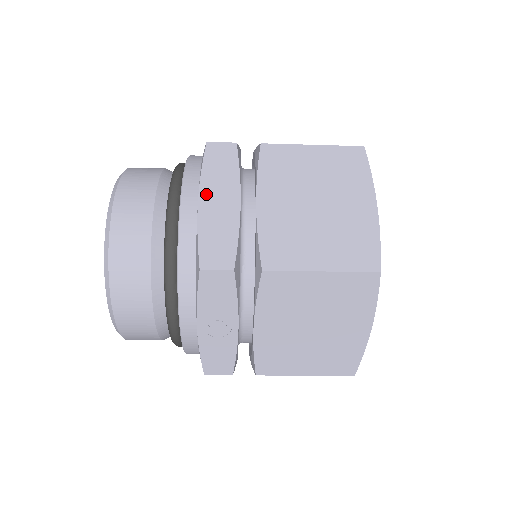
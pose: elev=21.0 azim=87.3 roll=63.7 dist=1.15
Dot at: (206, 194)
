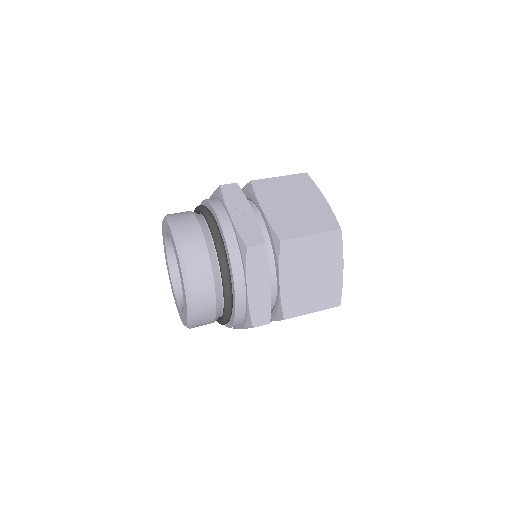
Dot at: occluded
